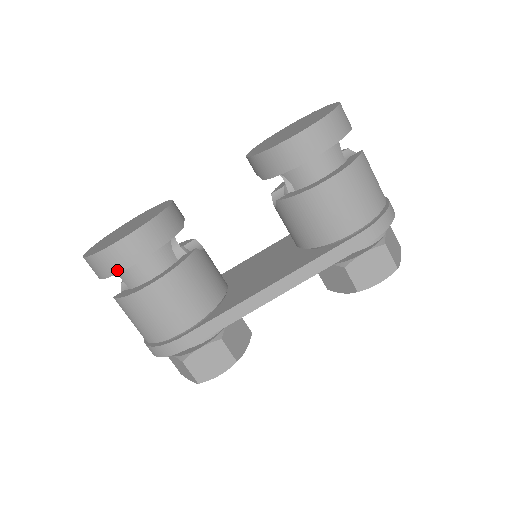
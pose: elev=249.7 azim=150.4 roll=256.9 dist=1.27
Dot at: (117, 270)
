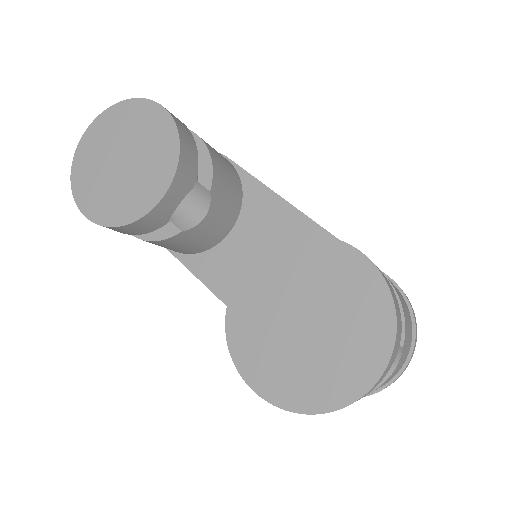
Dot at: occluded
